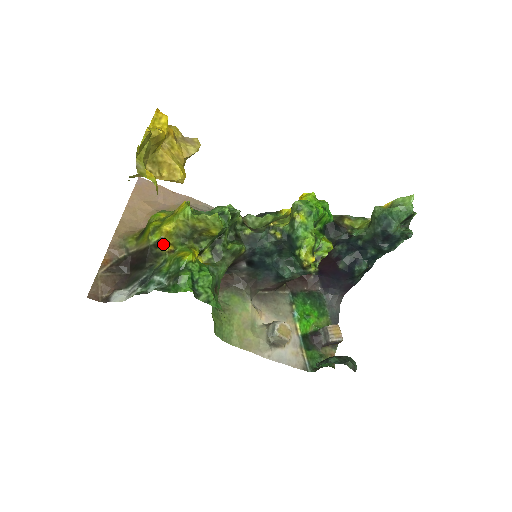
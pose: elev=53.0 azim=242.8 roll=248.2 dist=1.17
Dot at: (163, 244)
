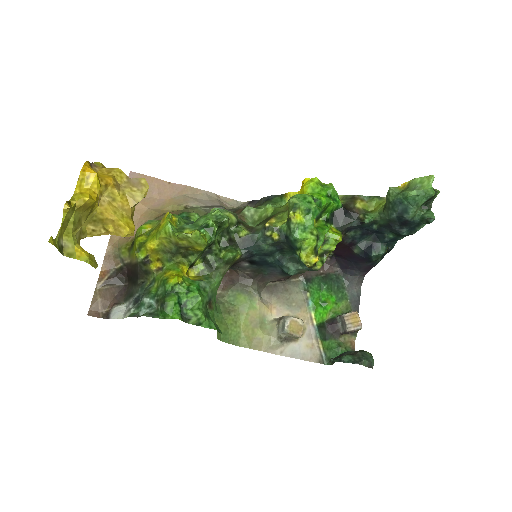
Dot at: (150, 262)
